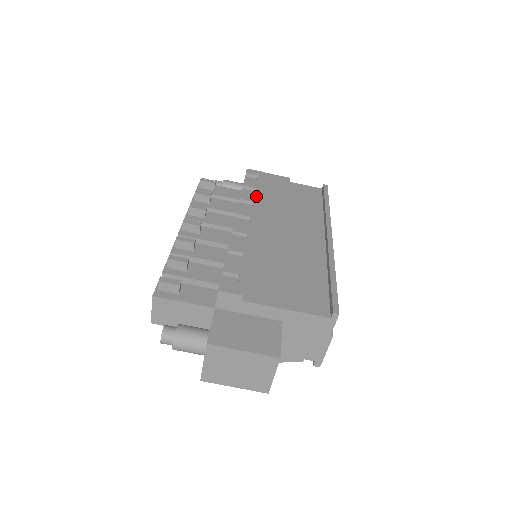
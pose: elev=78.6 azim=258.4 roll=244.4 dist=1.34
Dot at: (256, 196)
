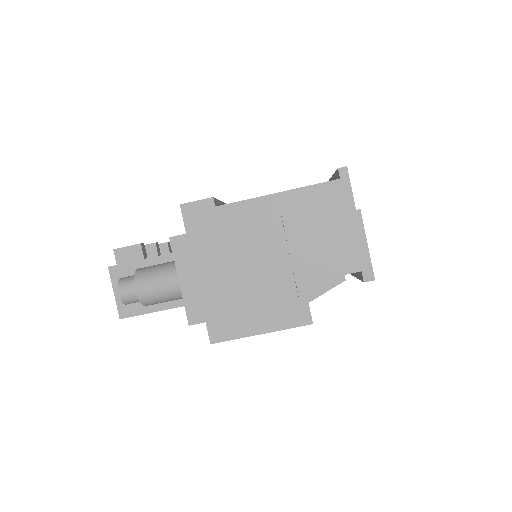
Dot at: occluded
